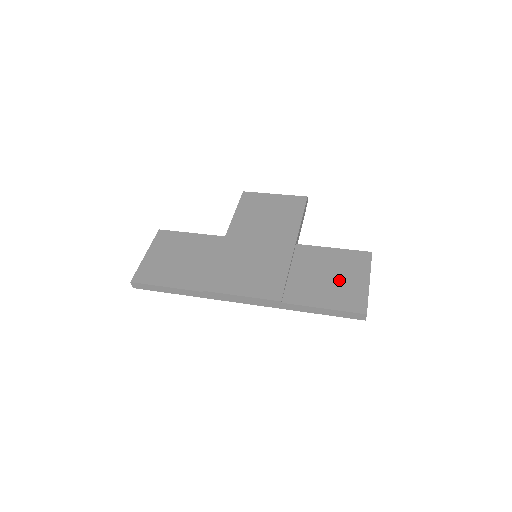
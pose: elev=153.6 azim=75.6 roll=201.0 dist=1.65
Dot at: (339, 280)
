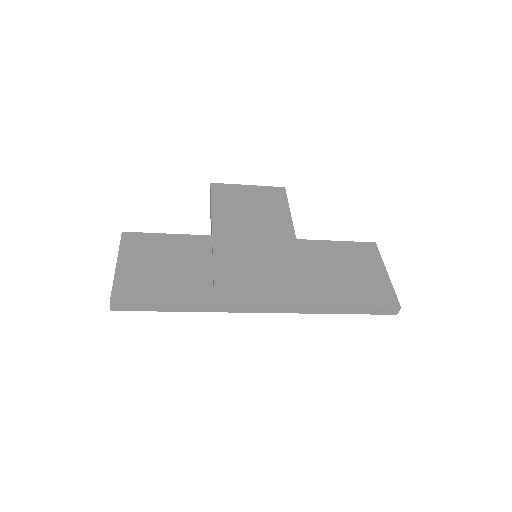
Dot at: (358, 275)
